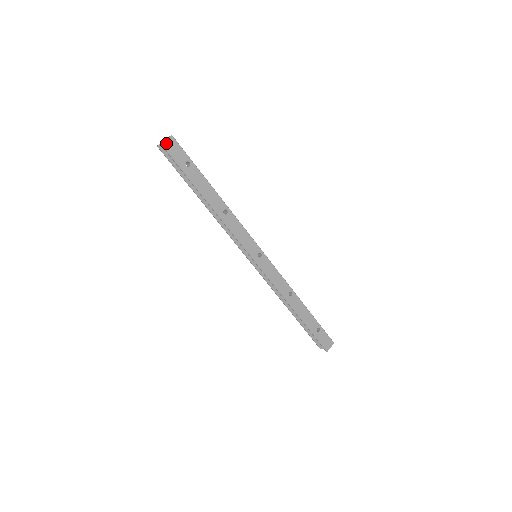
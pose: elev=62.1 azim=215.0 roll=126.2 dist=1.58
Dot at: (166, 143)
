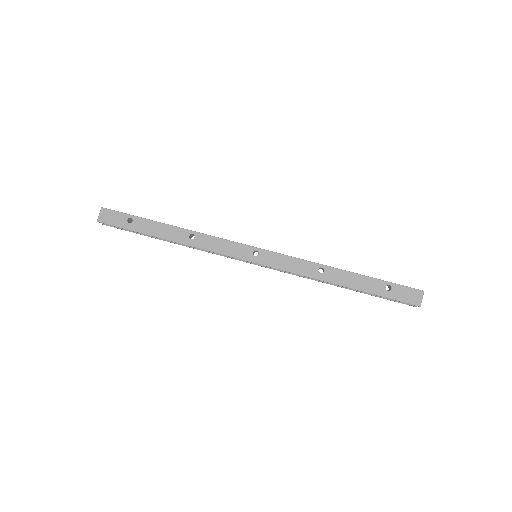
Dot at: (101, 217)
